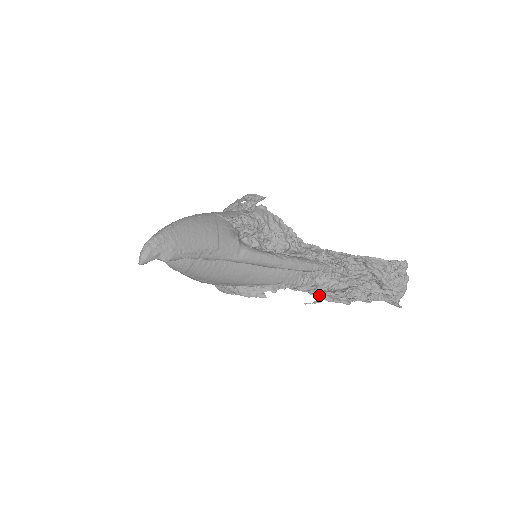
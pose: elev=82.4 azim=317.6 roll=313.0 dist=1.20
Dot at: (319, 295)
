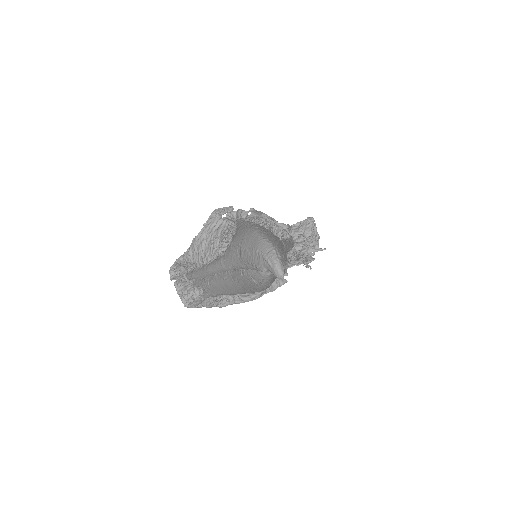
Dot at: (303, 262)
